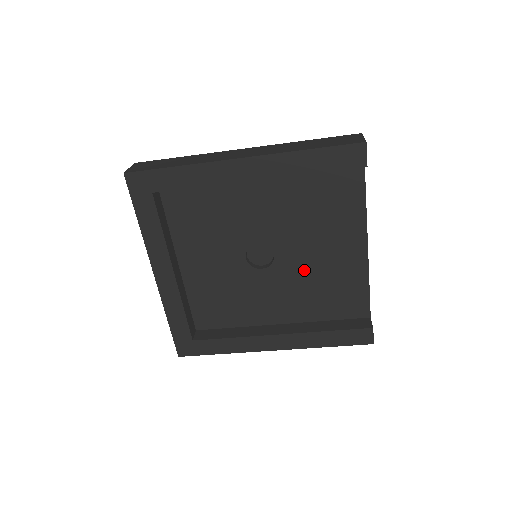
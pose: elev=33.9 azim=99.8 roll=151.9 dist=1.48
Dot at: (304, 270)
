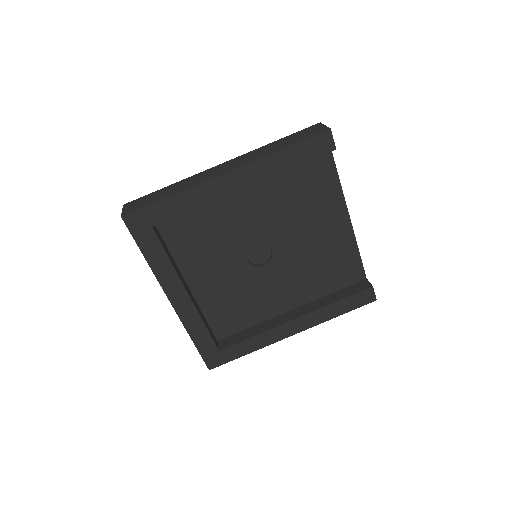
Dot at: (301, 255)
